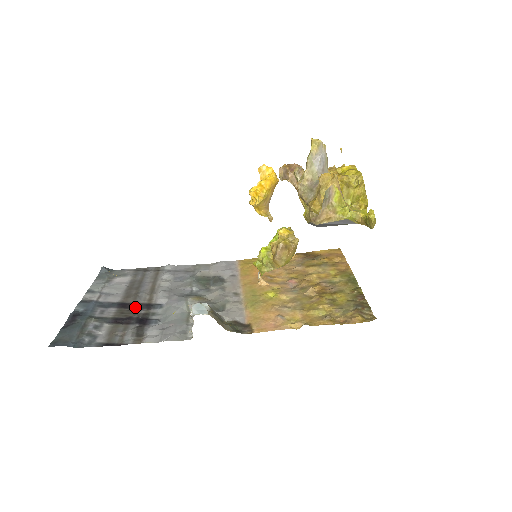
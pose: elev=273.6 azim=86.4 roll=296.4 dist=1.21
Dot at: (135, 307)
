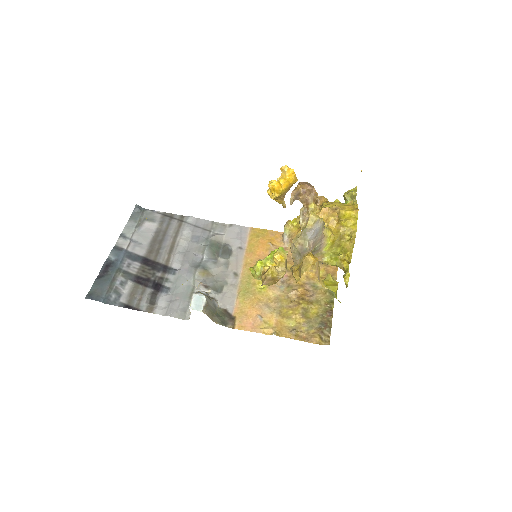
Dot at: (154, 267)
